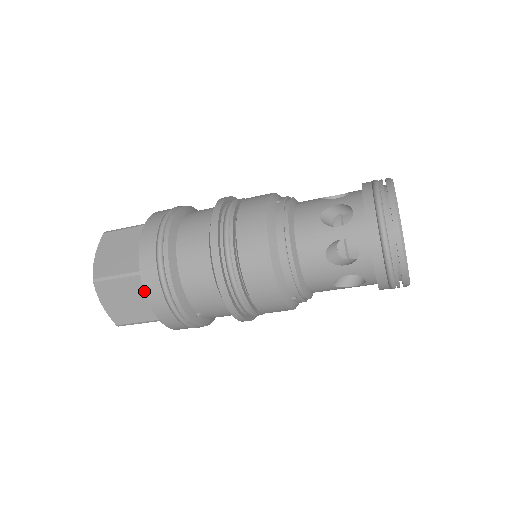
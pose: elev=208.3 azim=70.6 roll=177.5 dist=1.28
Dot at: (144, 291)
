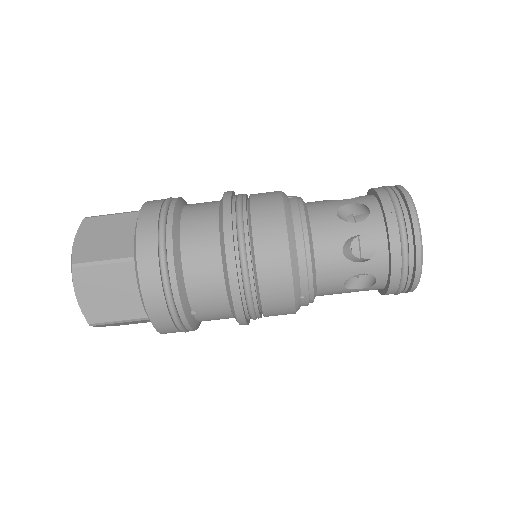
Dot at: (138, 278)
